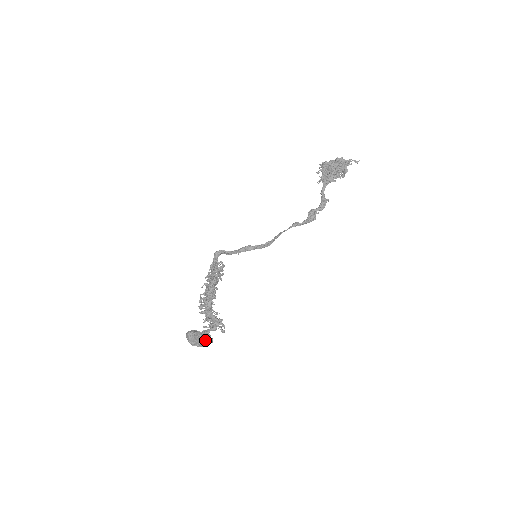
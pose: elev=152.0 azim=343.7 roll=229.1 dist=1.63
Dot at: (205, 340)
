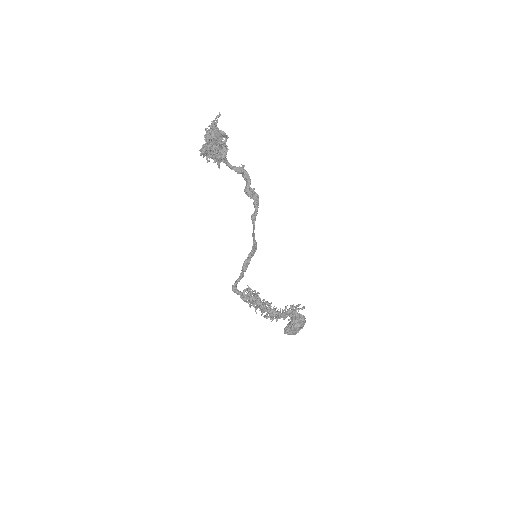
Dot at: (299, 322)
